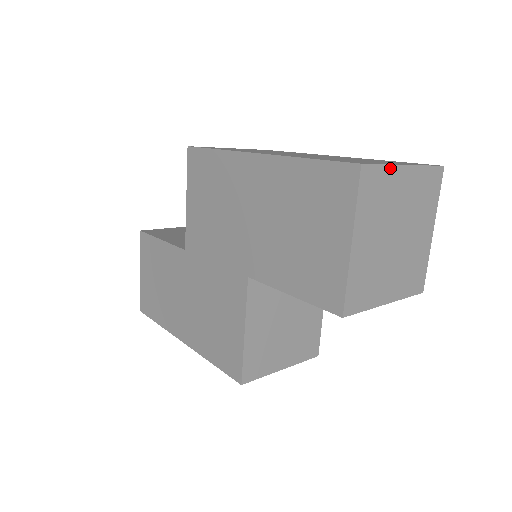
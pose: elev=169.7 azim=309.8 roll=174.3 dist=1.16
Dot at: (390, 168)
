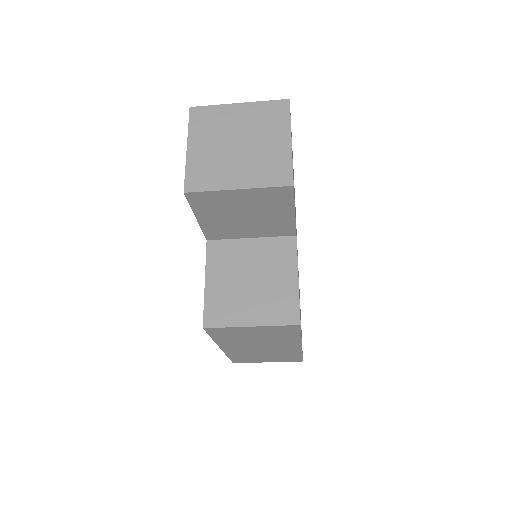
Dot at: (220, 107)
